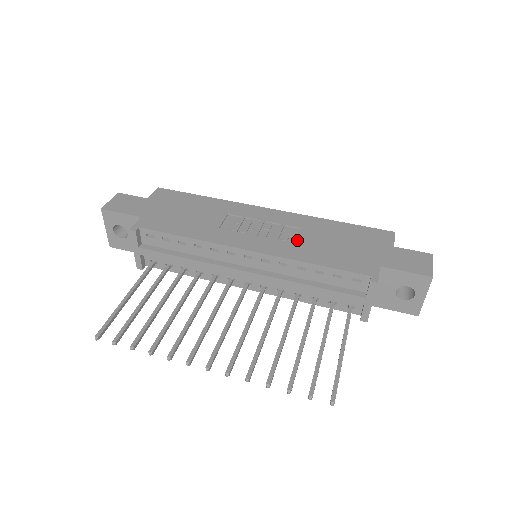
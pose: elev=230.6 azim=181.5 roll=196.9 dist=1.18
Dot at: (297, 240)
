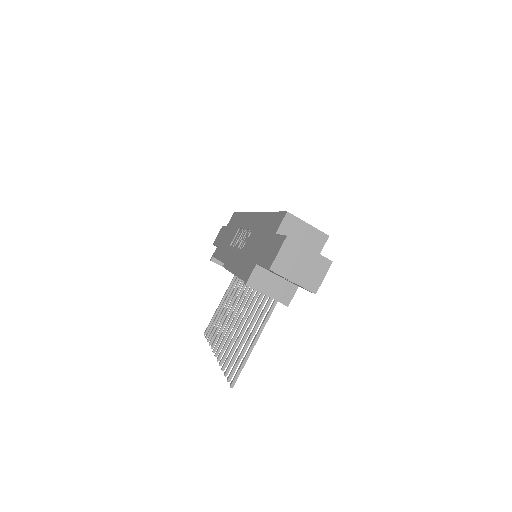
Dot at: (246, 245)
